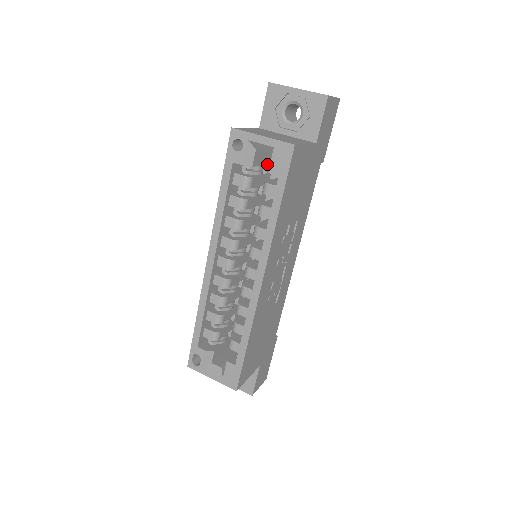
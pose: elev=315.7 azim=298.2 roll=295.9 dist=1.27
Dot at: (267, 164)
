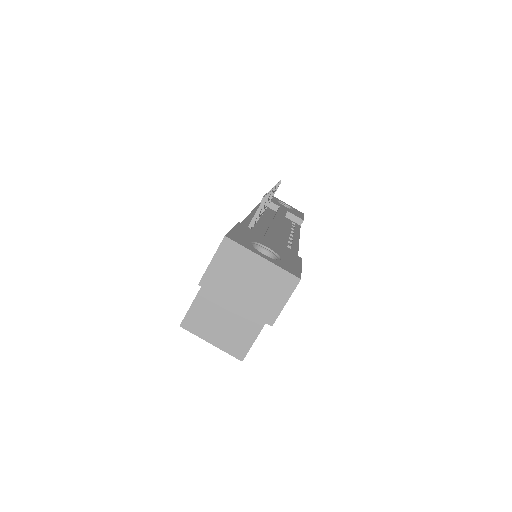
Dot at: occluded
